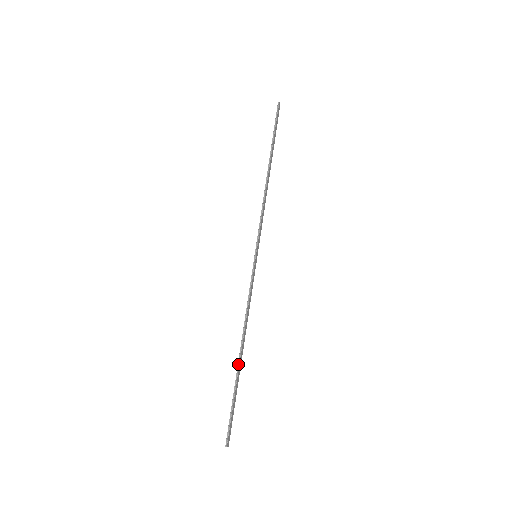
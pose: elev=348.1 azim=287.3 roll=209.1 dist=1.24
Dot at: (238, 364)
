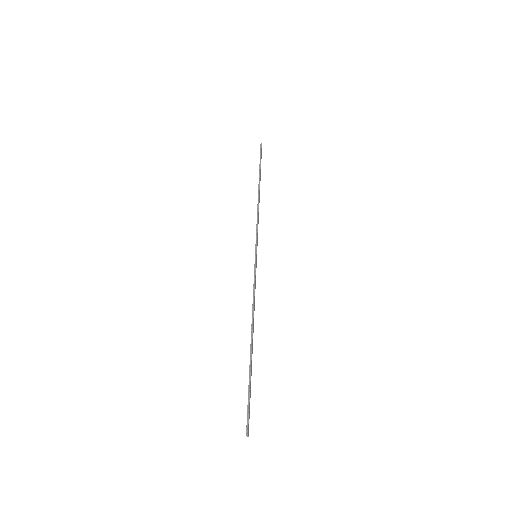
Dot at: (250, 350)
